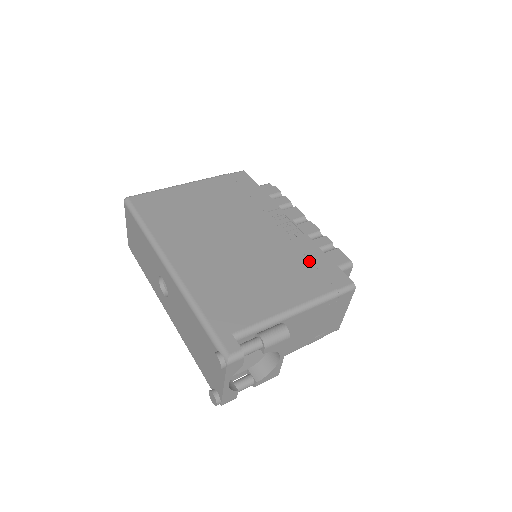
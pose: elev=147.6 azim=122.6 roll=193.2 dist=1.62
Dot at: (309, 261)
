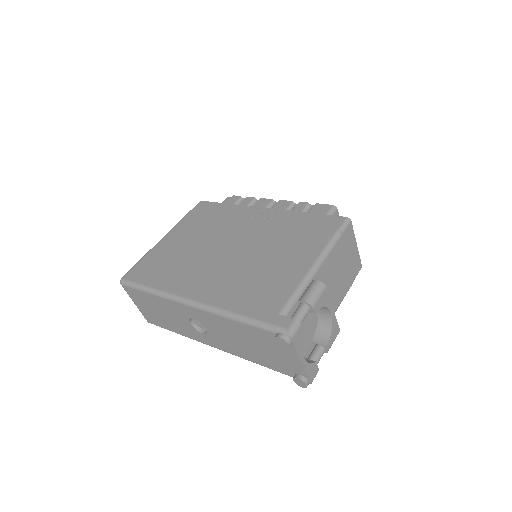
Dot at: (300, 226)
